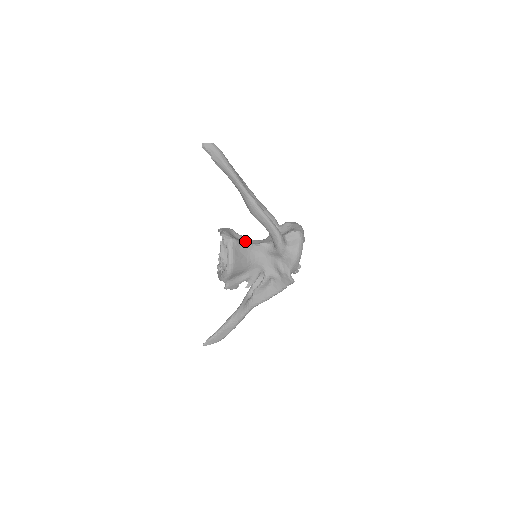
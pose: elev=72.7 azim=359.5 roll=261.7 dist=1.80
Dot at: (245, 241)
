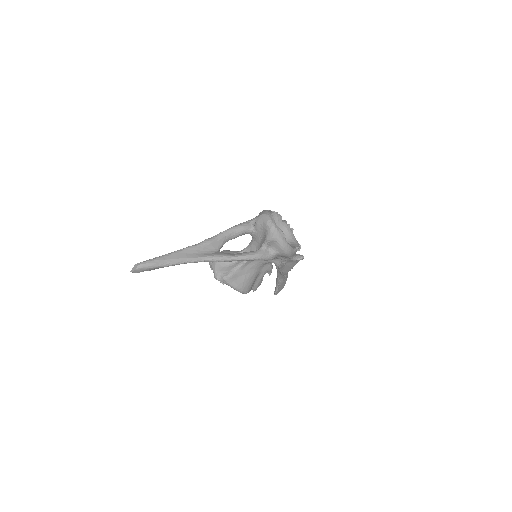
Dot at: occluded
